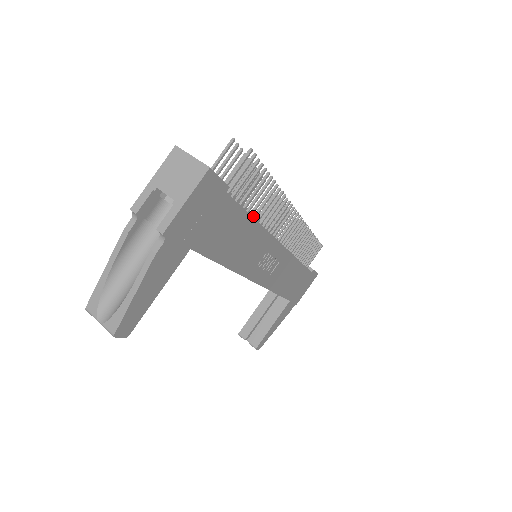
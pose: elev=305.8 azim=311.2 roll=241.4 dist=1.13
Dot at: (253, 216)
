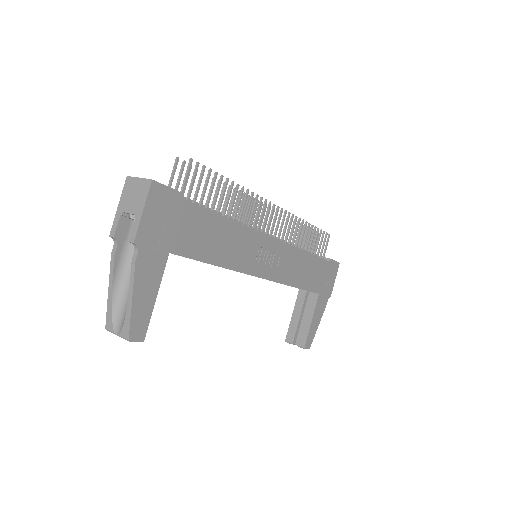
Dot at: (227, 217)
